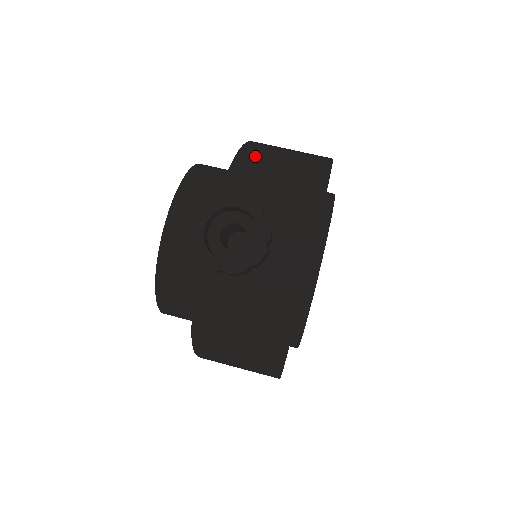
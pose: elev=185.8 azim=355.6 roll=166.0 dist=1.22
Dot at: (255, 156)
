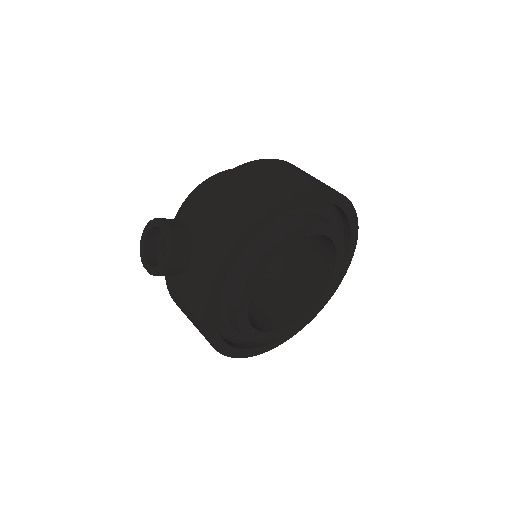
Dot at: (230, 181)
